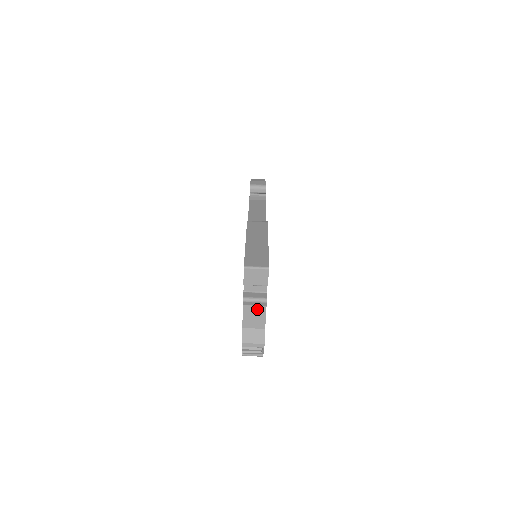
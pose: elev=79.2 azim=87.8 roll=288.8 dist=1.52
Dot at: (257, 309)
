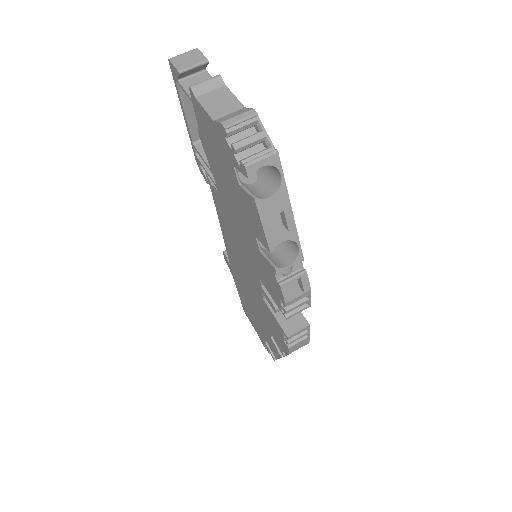
Dot at: (217, 94)
